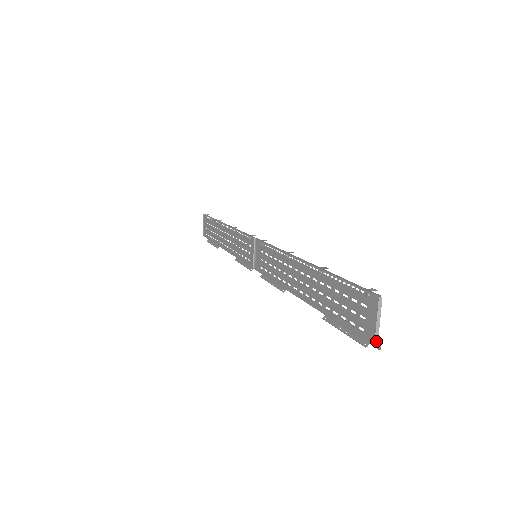
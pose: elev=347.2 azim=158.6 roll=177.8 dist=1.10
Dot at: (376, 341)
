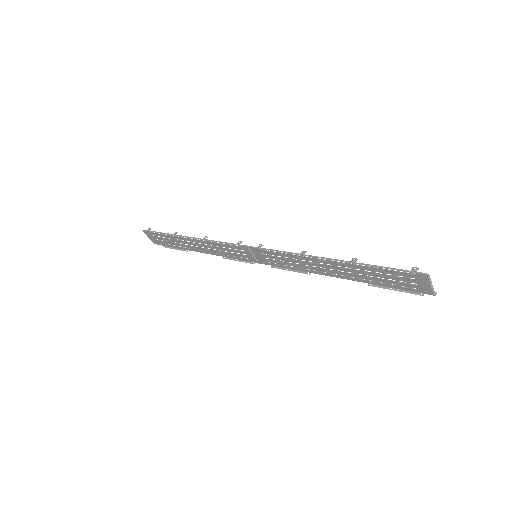
Dot at: (434, 294)
